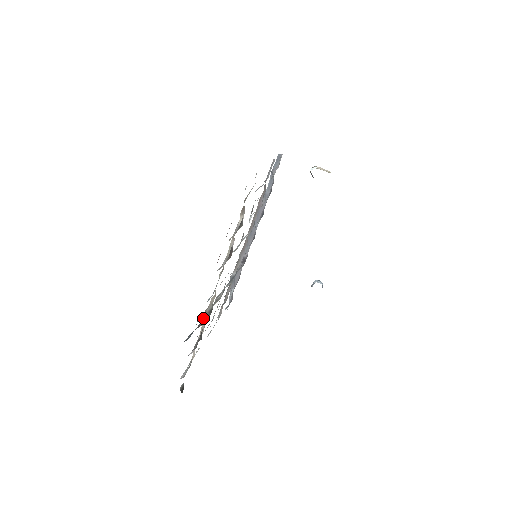
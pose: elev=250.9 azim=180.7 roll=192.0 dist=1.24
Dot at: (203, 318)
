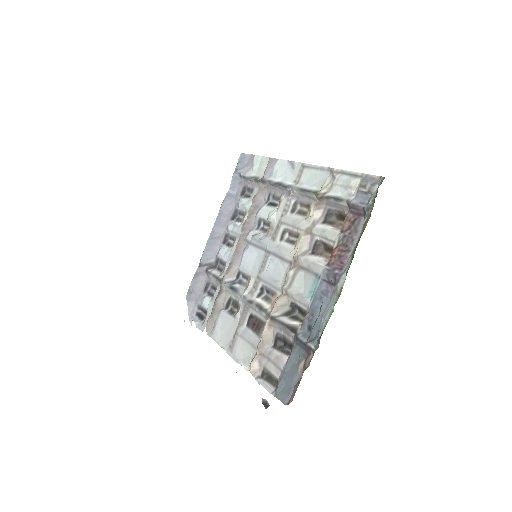
Dot at: (282, 321)
